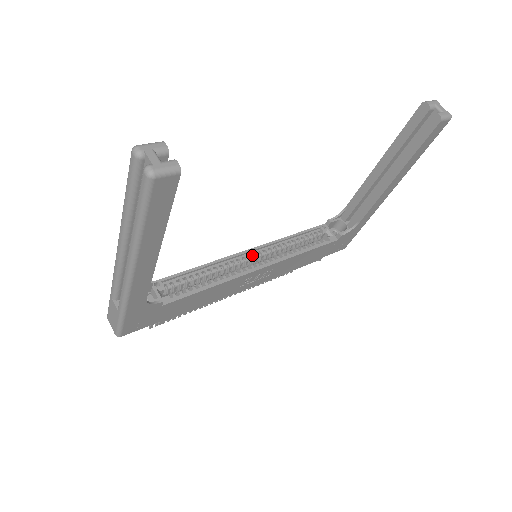
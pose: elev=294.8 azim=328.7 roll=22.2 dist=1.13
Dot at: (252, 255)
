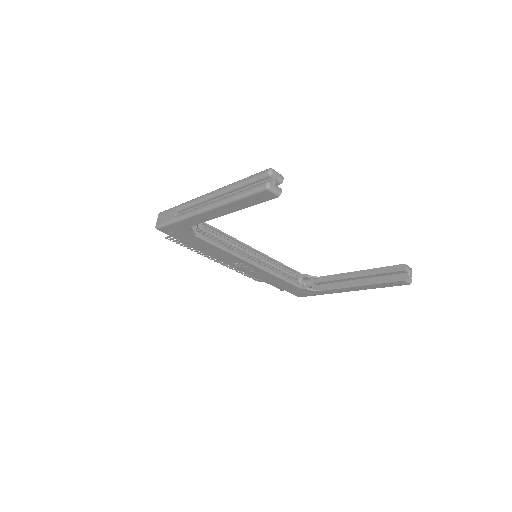
Dot at: (254, 253)
